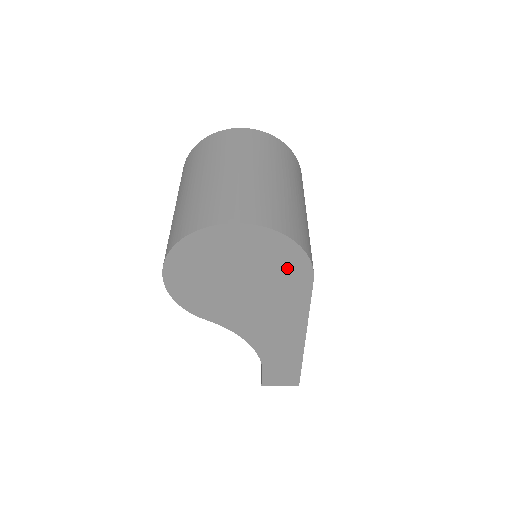
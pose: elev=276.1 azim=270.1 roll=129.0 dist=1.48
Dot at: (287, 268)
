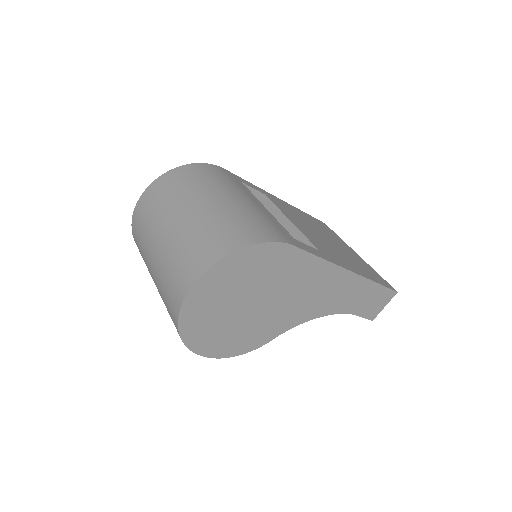
Dot at: (265, 263)
